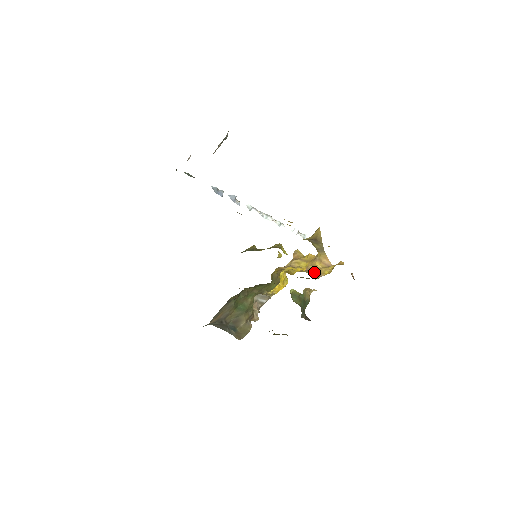
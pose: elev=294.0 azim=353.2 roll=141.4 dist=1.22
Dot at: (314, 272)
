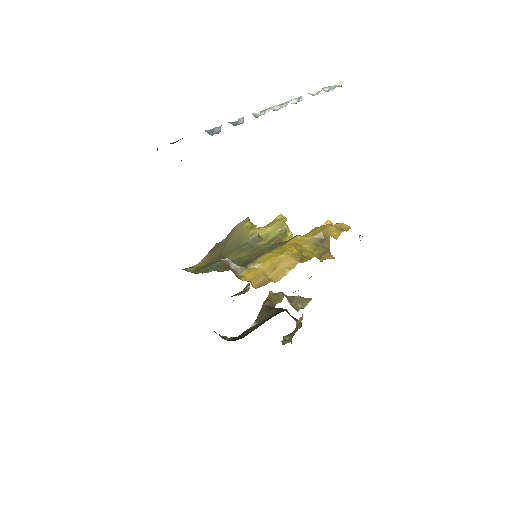
Dot at: occluded
